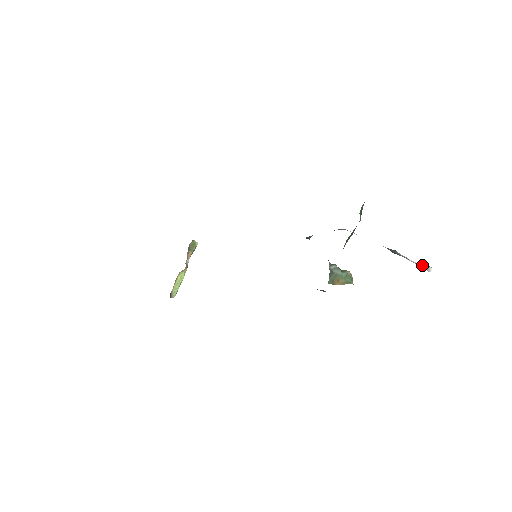
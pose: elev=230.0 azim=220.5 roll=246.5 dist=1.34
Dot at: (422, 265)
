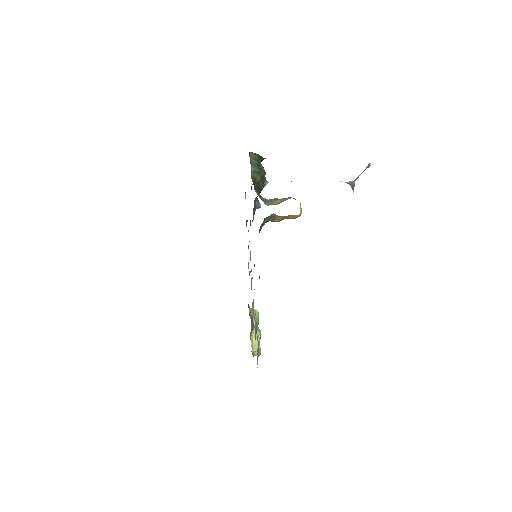
Dot at: (365, 169)
